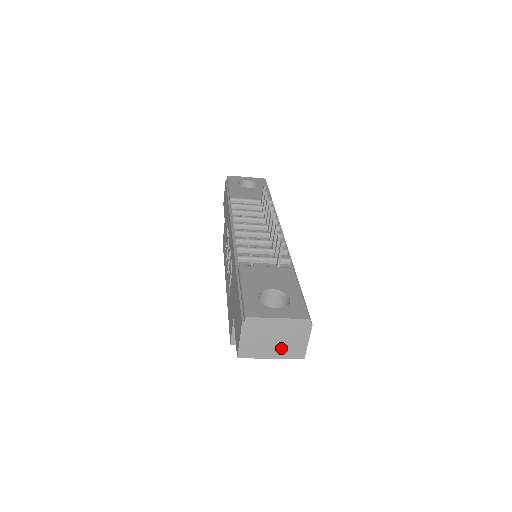
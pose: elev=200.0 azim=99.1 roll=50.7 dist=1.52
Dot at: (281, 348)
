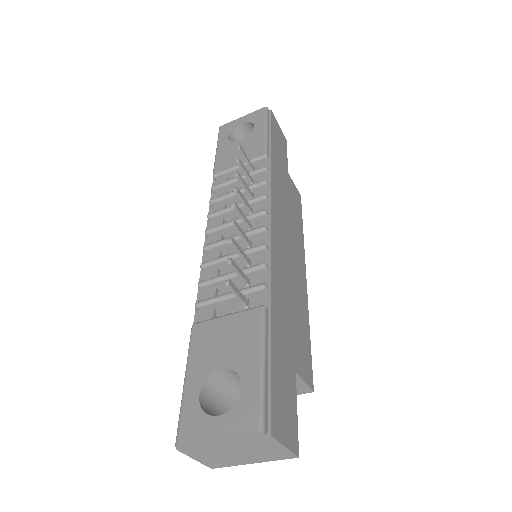
Dot at: (255, 456)
